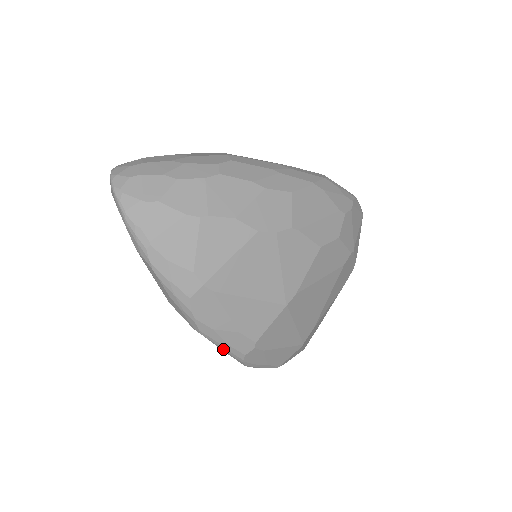
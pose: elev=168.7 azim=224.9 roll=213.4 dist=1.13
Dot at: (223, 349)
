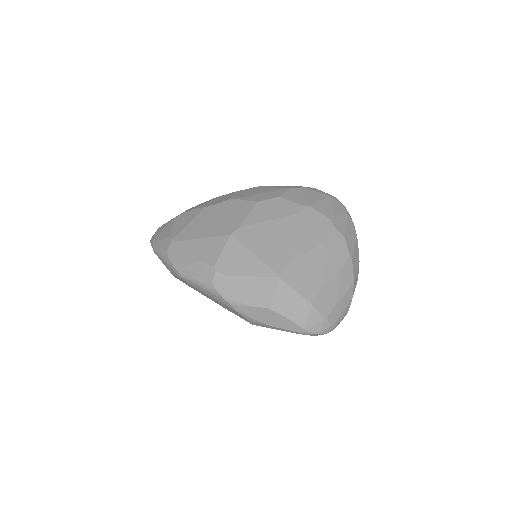
Dot at: (199, 284)
